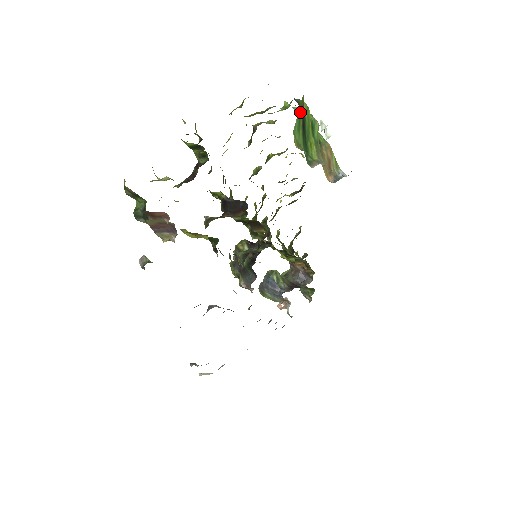
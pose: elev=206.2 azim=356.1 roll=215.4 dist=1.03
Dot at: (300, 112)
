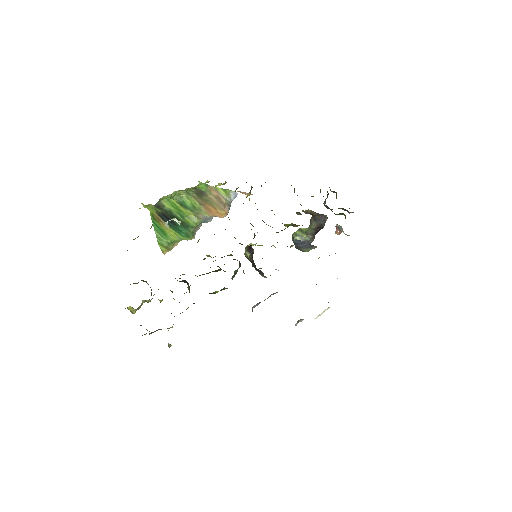
Dot at: (156, 224)
